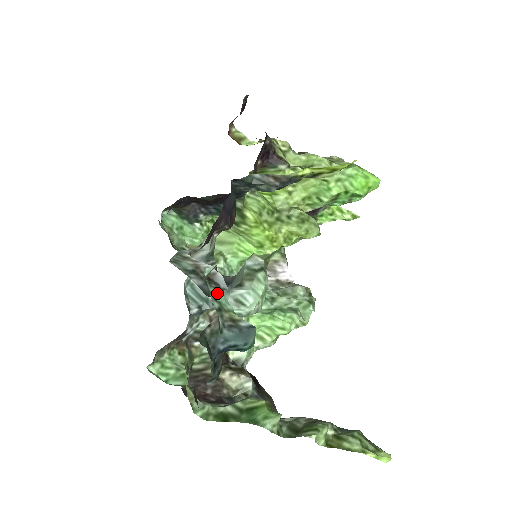
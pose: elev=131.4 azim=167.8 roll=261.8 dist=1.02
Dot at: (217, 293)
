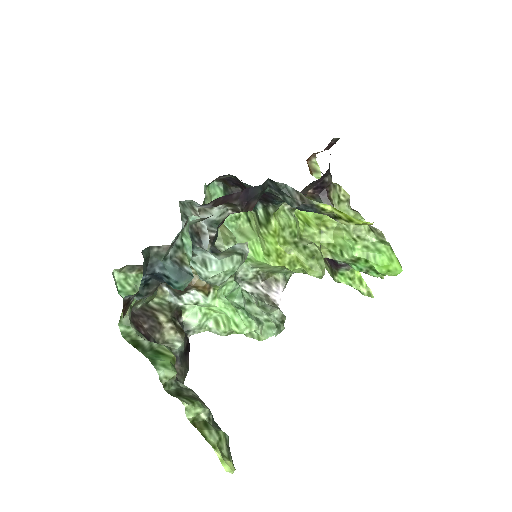
Dot at: (188, 238)
